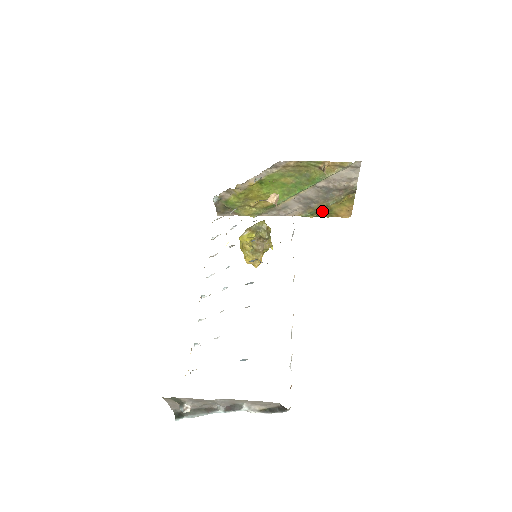
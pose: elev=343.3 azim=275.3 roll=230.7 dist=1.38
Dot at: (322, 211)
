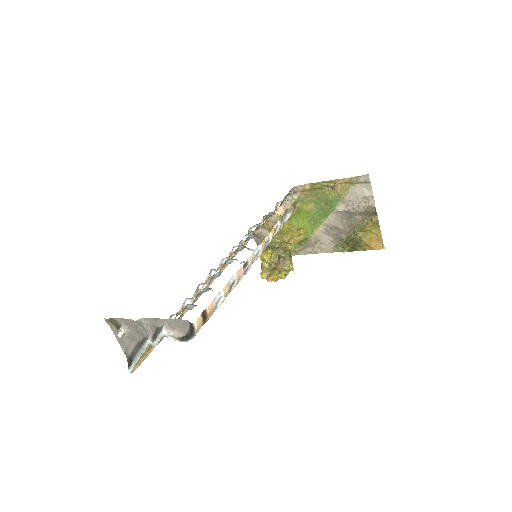
Dot at: (352, 242)
